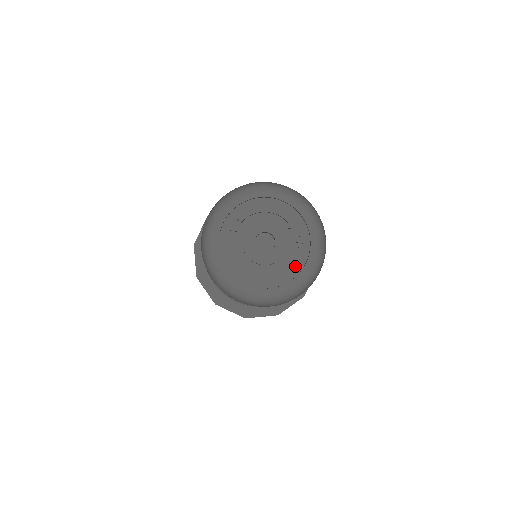
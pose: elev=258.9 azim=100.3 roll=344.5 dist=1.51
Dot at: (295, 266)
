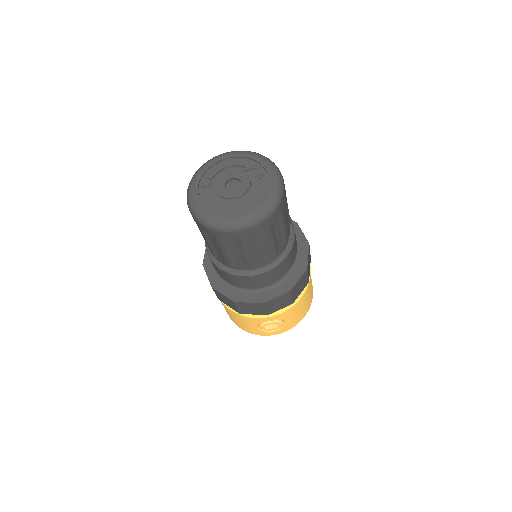
Dot at: (261, 190)
